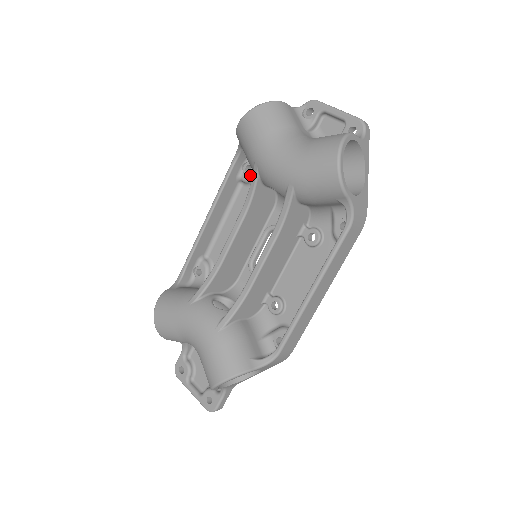
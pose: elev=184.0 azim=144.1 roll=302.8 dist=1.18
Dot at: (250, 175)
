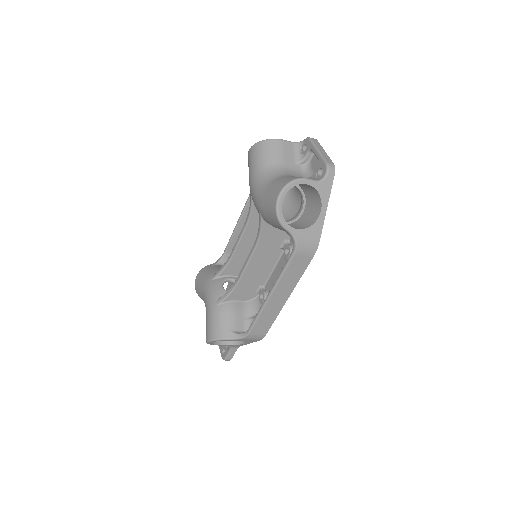
Dot at: occluded
